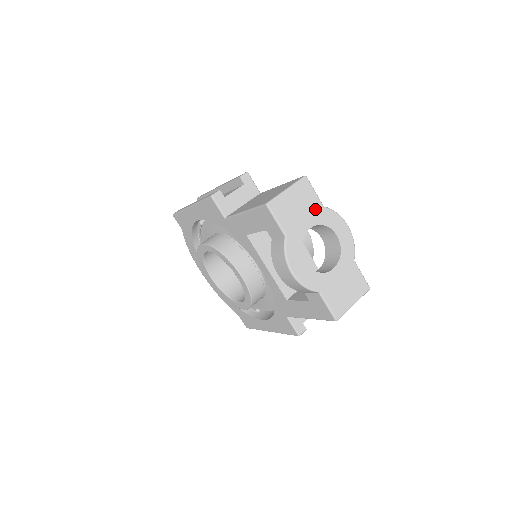
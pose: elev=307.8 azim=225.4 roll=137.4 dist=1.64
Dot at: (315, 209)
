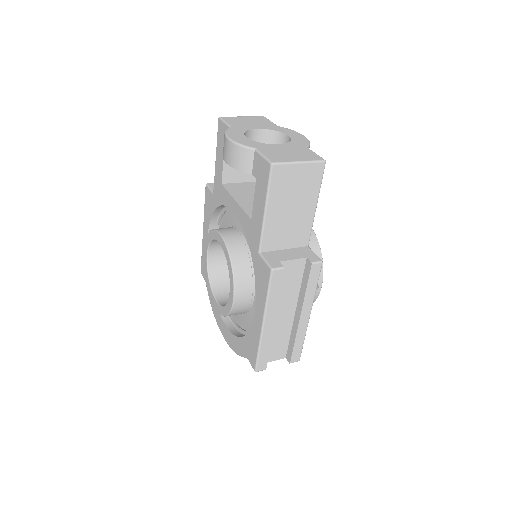
Dot at: (268, 125)
